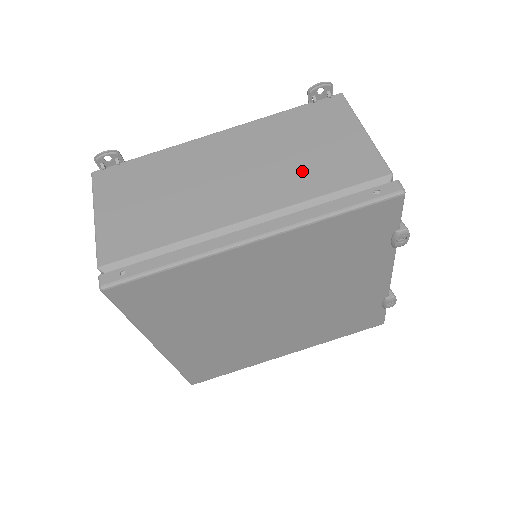
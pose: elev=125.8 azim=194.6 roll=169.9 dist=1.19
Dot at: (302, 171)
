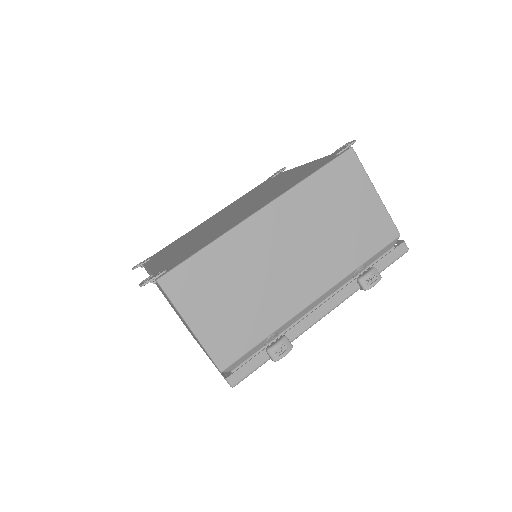
Dot at: occluded
